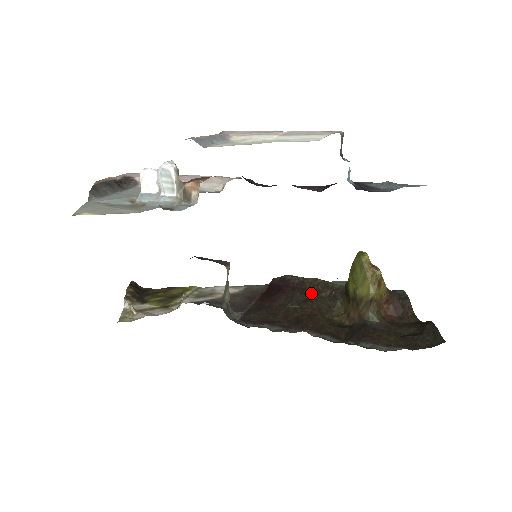
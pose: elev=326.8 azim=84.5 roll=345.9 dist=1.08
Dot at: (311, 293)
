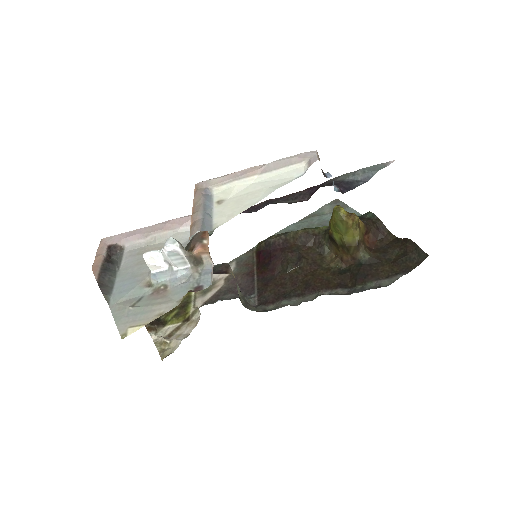
Dot at: (299, 248)
